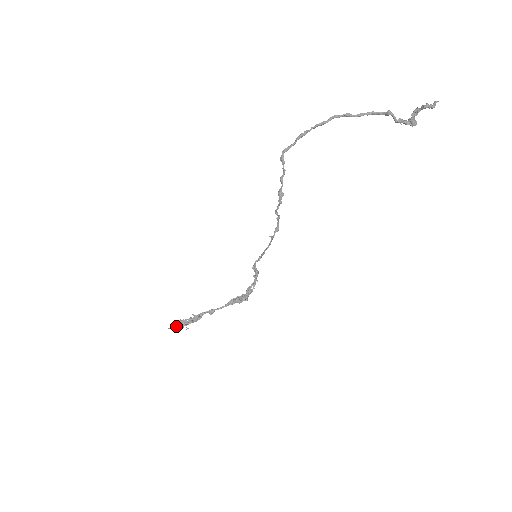
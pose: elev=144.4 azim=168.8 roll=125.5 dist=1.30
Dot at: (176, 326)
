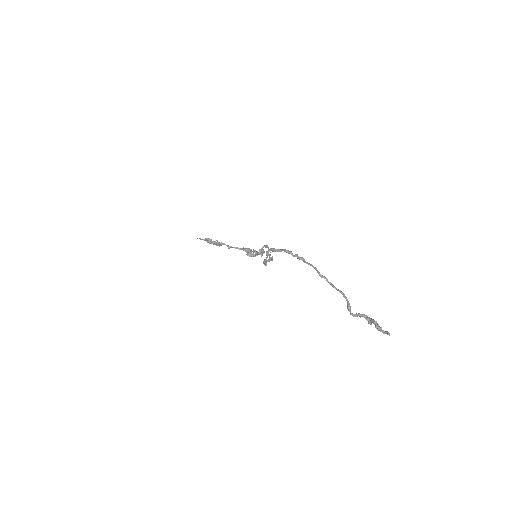
Dot at: (204, 240)
